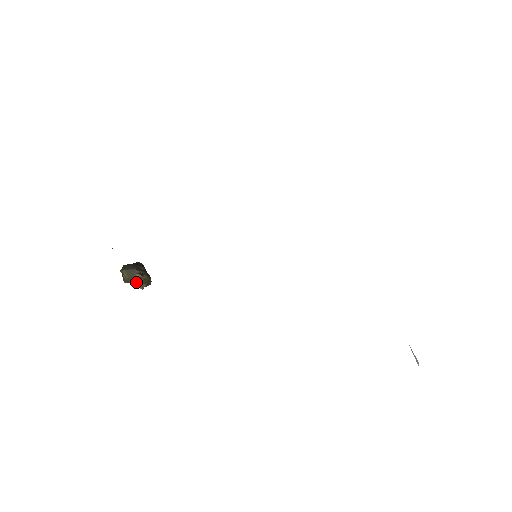
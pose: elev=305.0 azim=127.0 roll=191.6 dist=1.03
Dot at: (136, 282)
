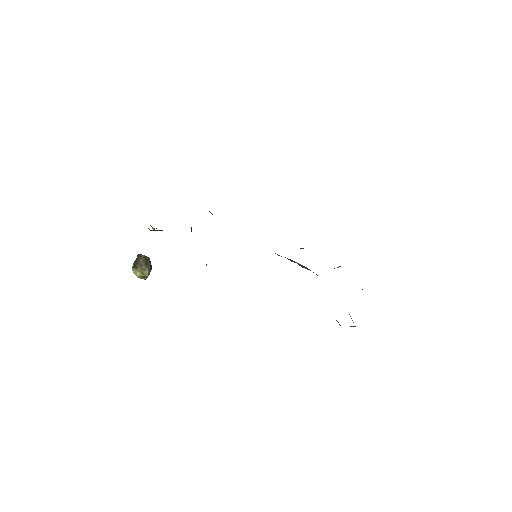
Dot at: (147, 267)
